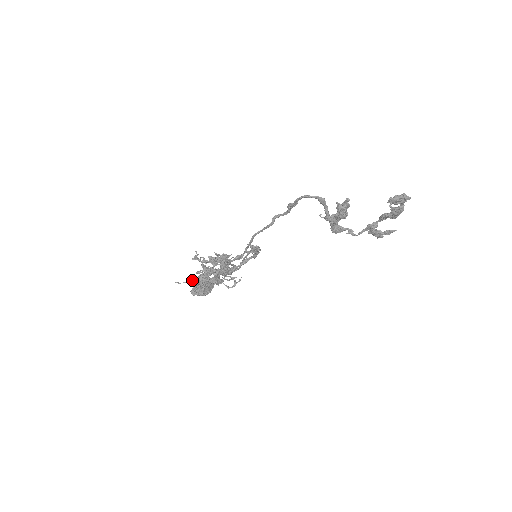
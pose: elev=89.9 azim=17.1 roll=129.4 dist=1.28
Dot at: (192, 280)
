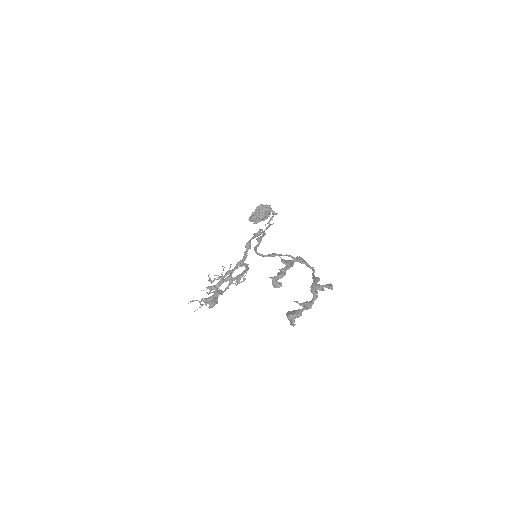
Dot at: occluded
